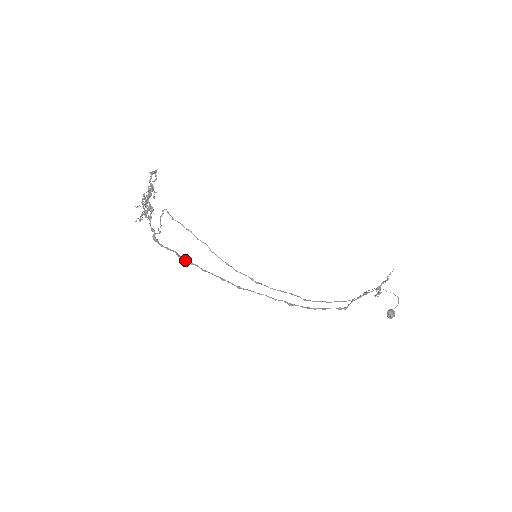
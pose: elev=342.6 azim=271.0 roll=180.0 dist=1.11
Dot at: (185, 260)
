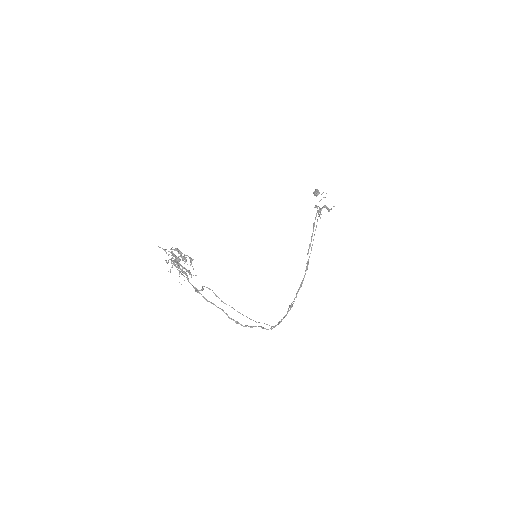
Dot at: occluded
